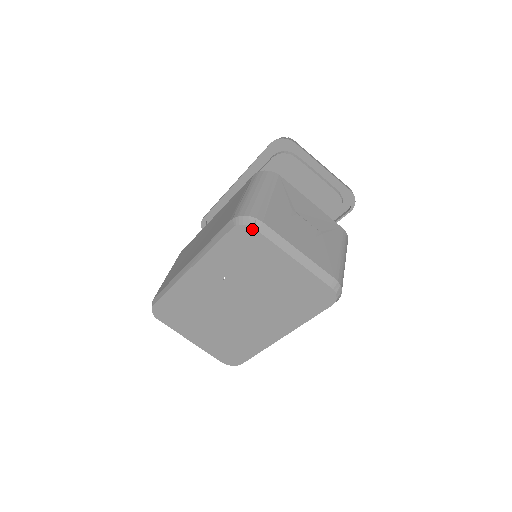
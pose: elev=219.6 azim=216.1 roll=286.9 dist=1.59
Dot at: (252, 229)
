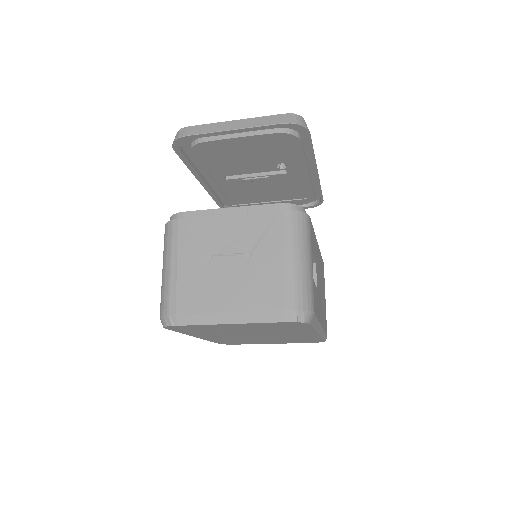
Dot at: (174, 326)
